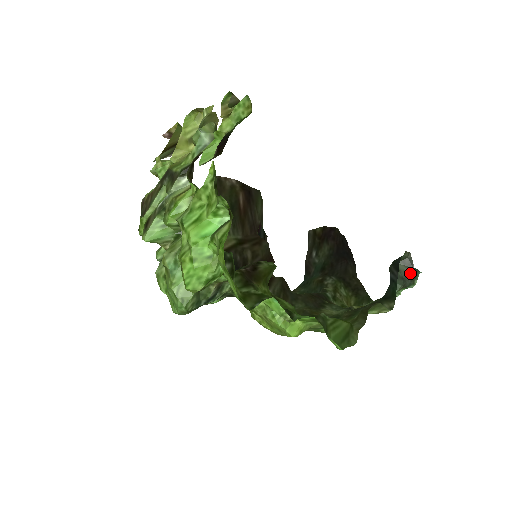
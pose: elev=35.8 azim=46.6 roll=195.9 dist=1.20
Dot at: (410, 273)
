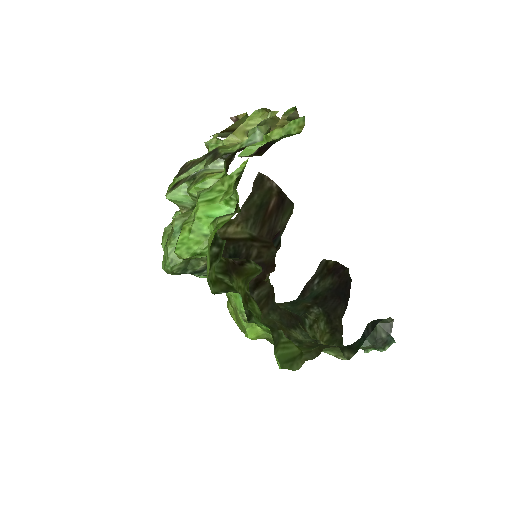
Dot at: (385, 338)
